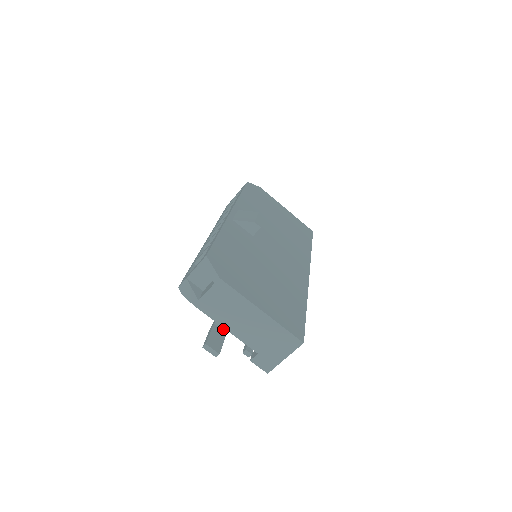
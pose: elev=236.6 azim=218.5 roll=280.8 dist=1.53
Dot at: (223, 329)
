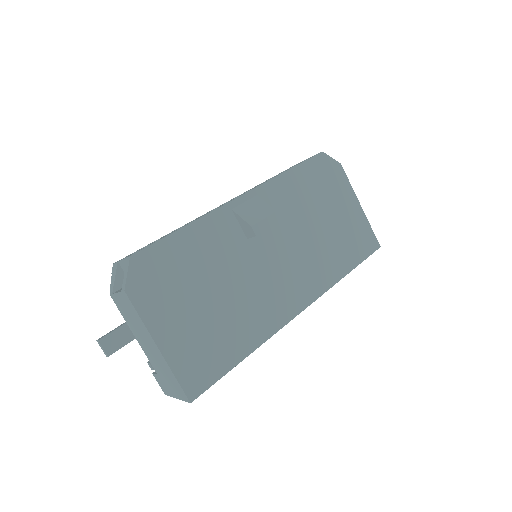
Dot at: occluded
